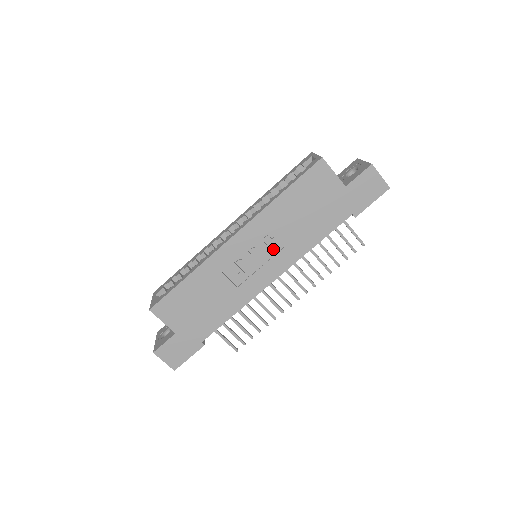
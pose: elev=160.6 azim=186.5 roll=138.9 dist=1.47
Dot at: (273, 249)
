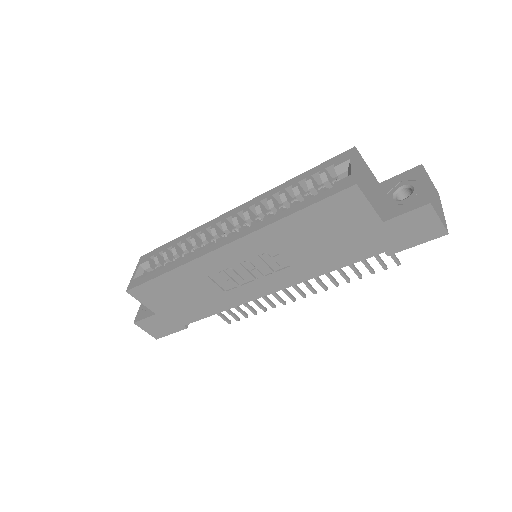
Dot at: (272, 267)
